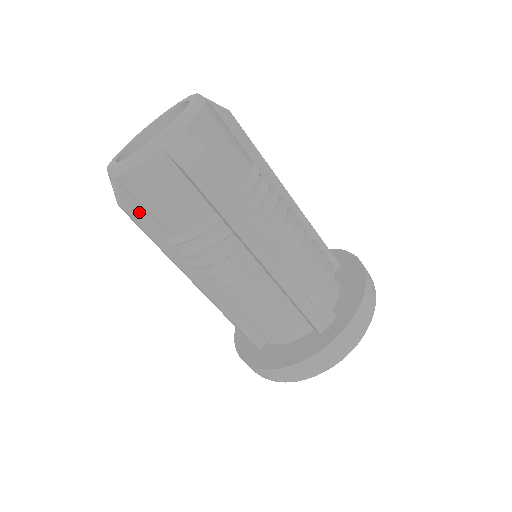
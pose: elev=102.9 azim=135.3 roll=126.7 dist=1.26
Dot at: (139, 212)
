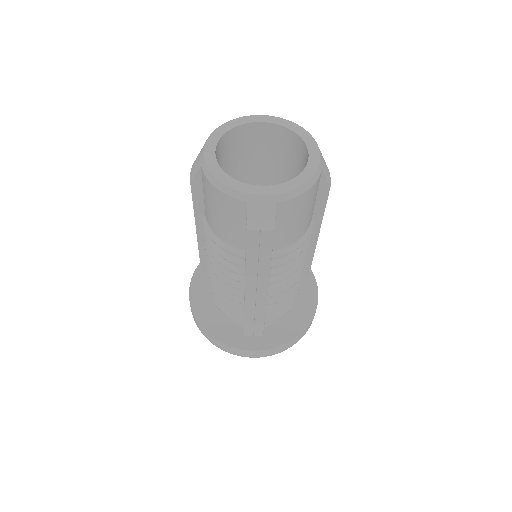
Dot at: (200, 193)
